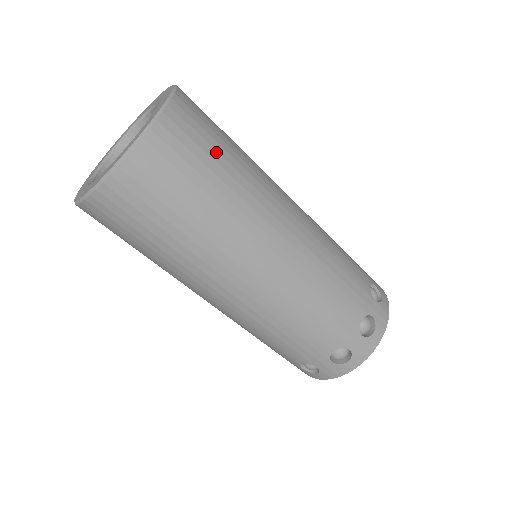
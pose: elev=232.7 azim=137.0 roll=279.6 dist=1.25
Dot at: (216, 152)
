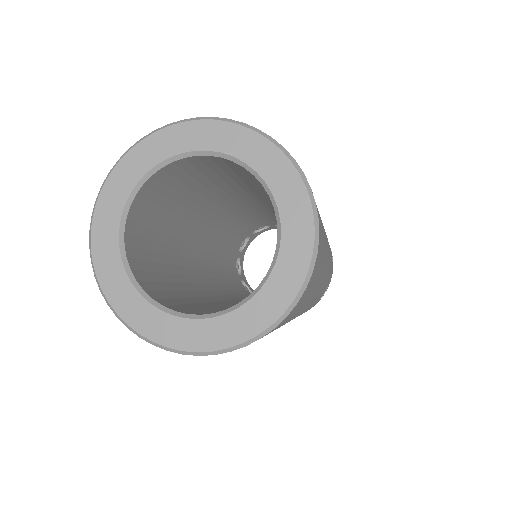
Dot at: occluded
